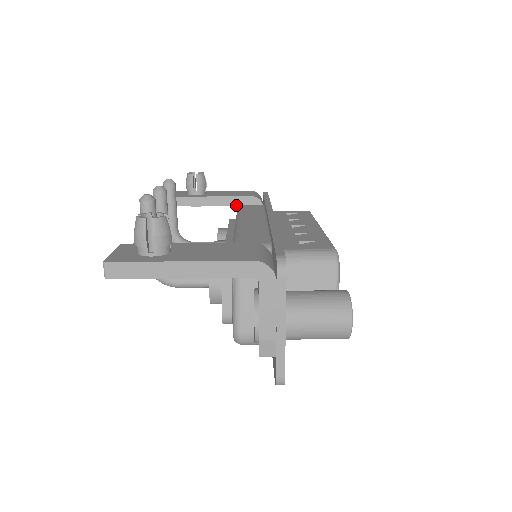
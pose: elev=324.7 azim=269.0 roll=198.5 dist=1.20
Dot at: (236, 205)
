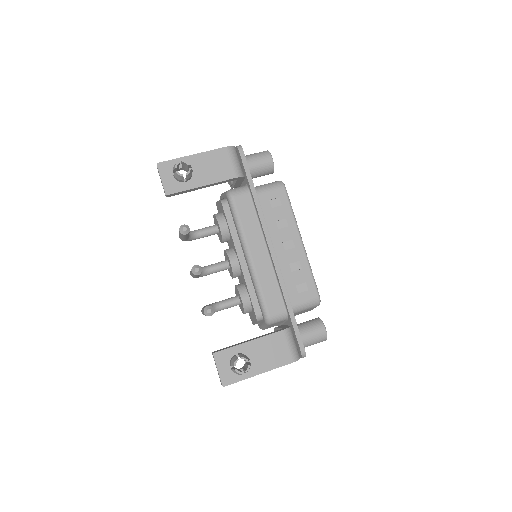
Dot at: occluded
